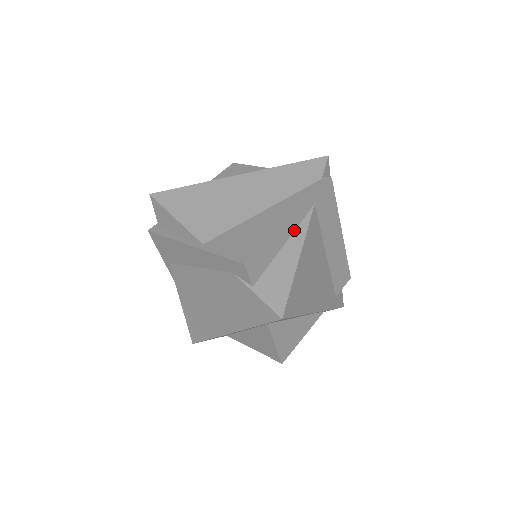
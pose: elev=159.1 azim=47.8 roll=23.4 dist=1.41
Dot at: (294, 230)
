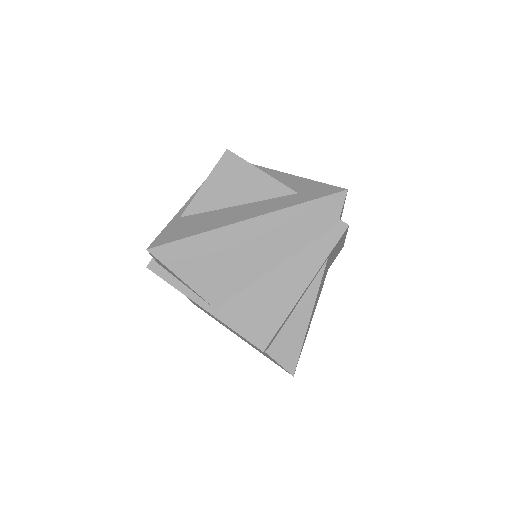
Dot at: (306, 290)
